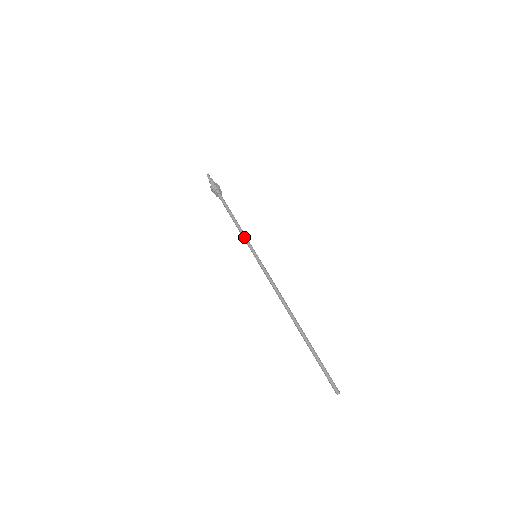
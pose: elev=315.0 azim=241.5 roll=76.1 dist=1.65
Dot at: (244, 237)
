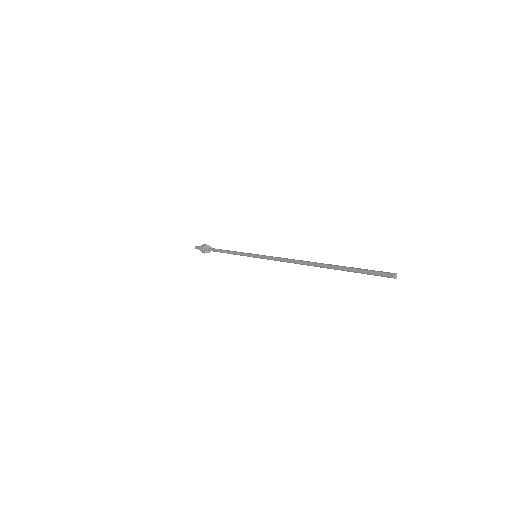
Dot at: (240, 252)
